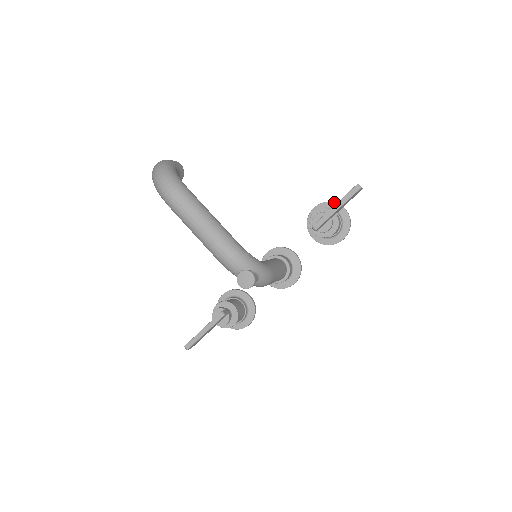
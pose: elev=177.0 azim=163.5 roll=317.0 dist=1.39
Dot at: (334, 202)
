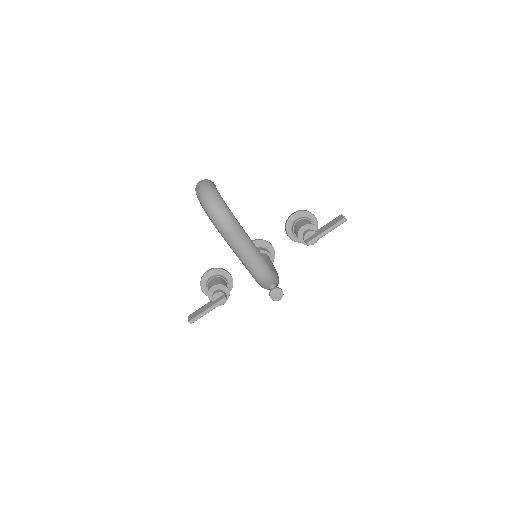
Dot at: (309, 212)
